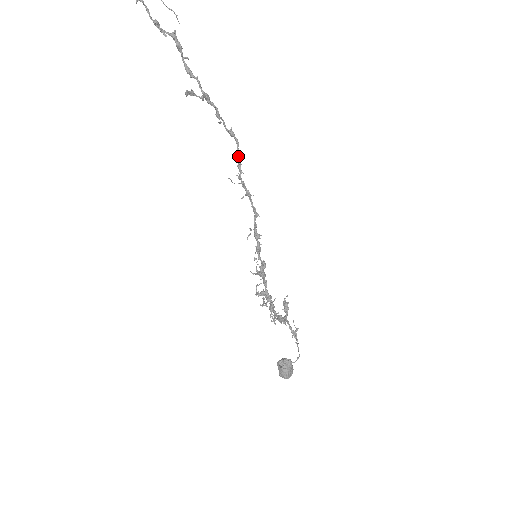
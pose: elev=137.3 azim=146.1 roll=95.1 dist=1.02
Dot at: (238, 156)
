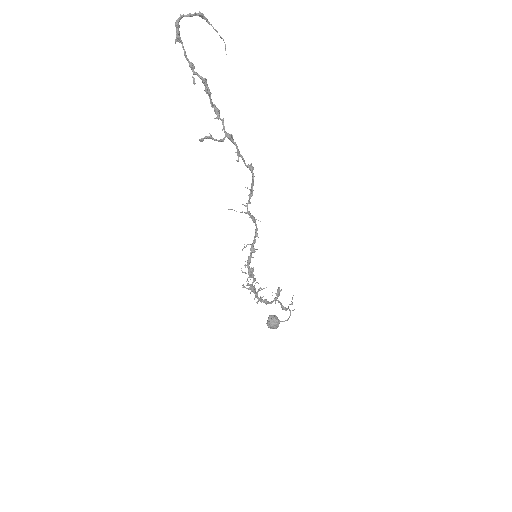
Dot at: (250, 189)
